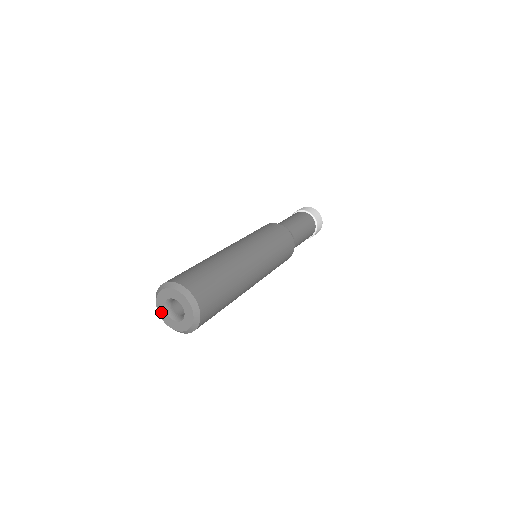
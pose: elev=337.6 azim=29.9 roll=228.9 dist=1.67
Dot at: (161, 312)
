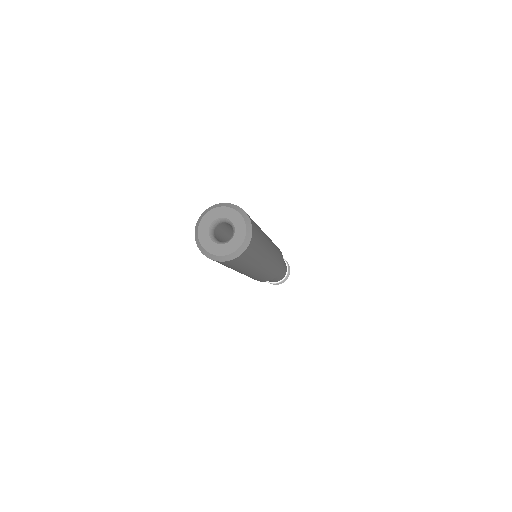
Dot at: (202, 227)
